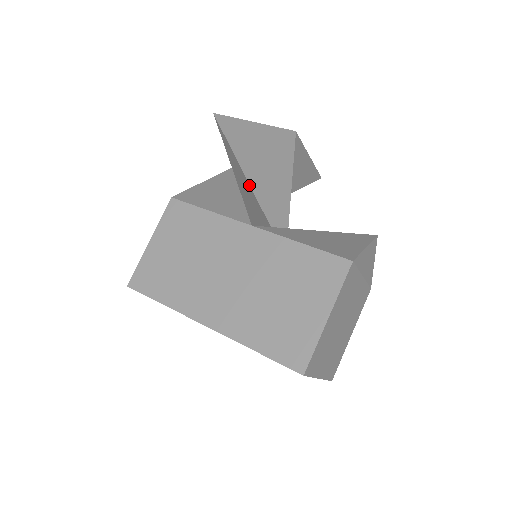
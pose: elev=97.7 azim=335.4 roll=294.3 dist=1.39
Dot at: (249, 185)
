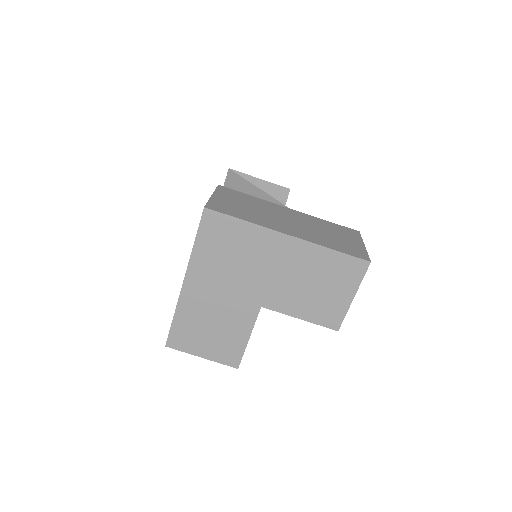
Dot at: occluded
